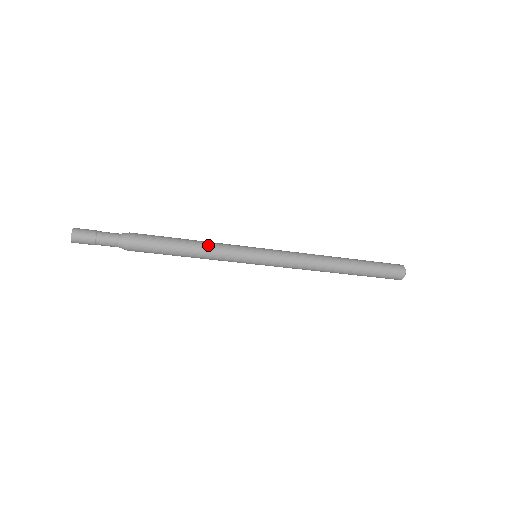
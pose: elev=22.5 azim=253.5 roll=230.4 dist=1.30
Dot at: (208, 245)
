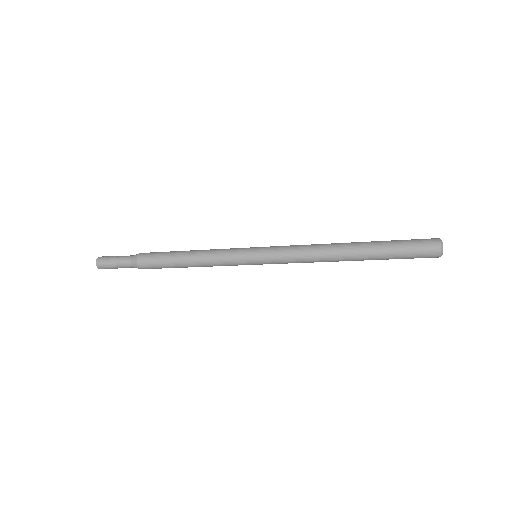
Dot at: (206, 250)
